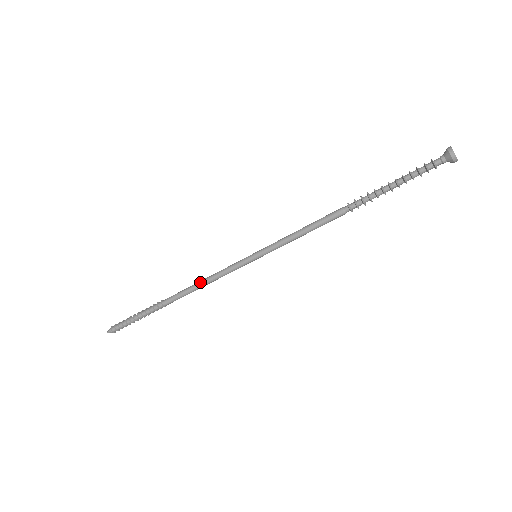
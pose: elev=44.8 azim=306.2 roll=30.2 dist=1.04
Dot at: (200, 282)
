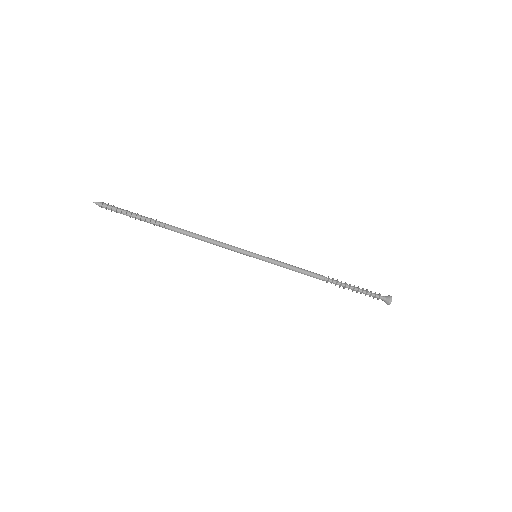
Dot at: (207, 237)
